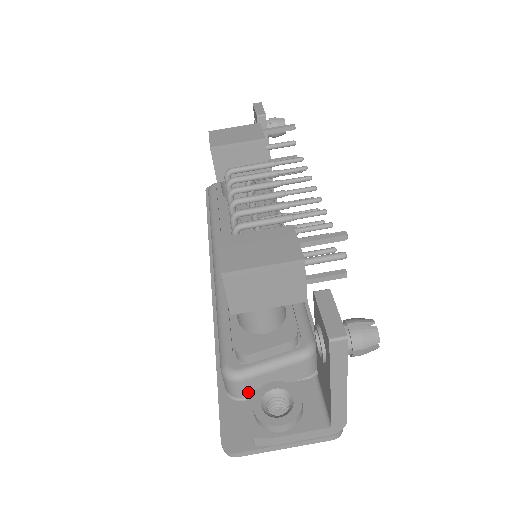
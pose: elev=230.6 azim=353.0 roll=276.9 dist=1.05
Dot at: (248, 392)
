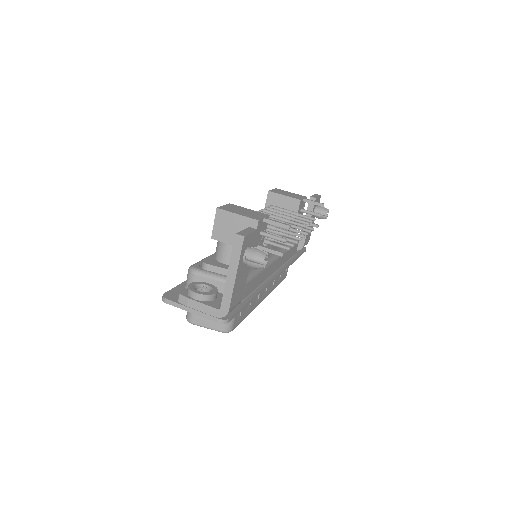
Dot at: occluded
